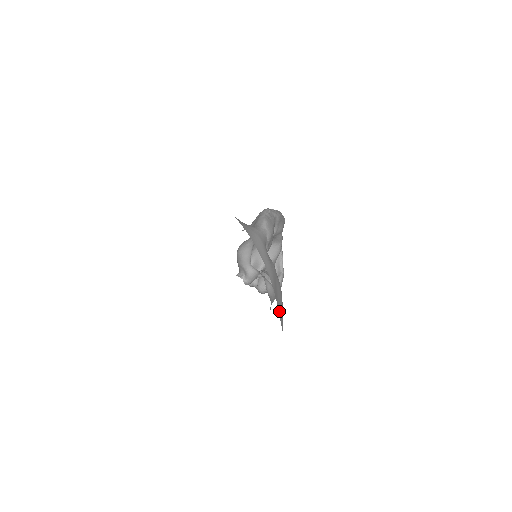
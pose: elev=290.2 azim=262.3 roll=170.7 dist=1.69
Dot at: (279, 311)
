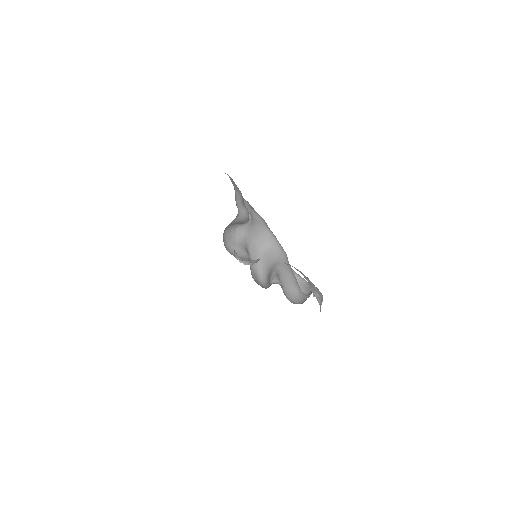
Dot at: occluded
